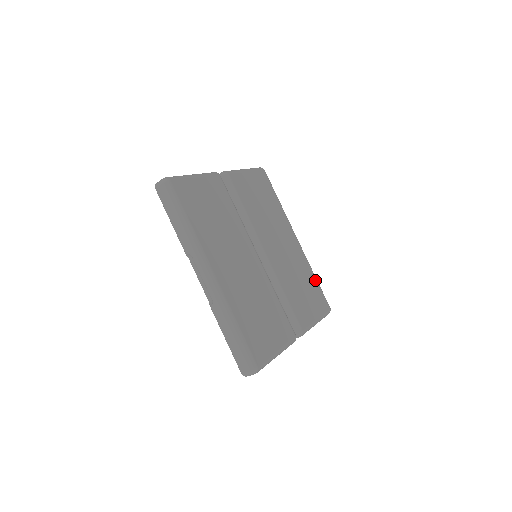
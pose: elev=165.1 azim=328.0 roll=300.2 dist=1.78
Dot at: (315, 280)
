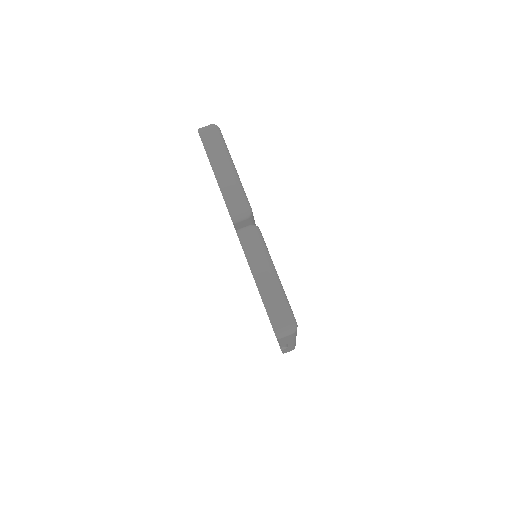
Dot at: occluded
